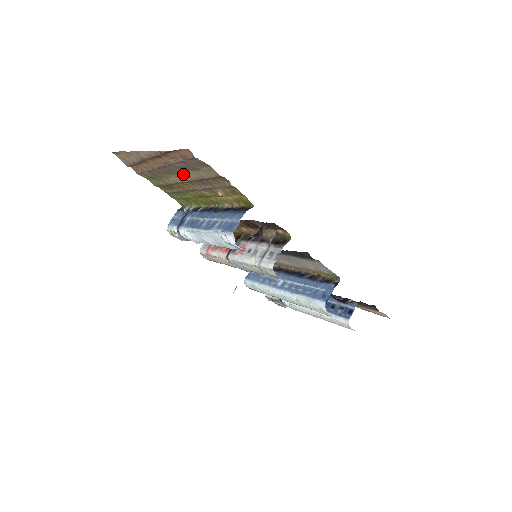
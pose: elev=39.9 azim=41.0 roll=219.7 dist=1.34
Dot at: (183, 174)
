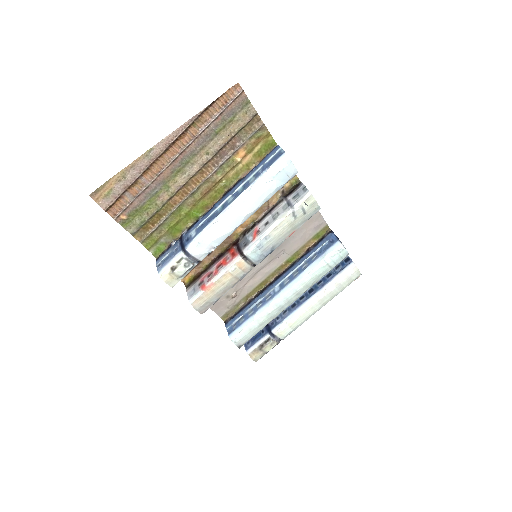
Dot at: (201, 155)
